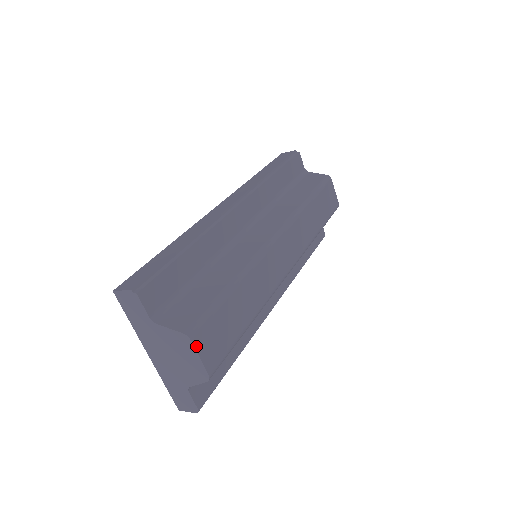
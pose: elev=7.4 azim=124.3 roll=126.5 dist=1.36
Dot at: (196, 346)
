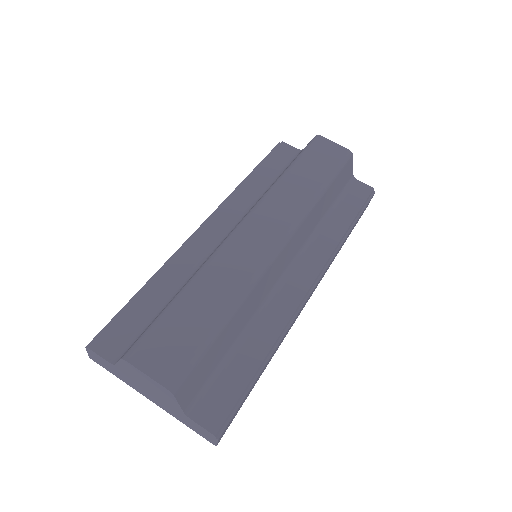
Dot at: (137, 365)
